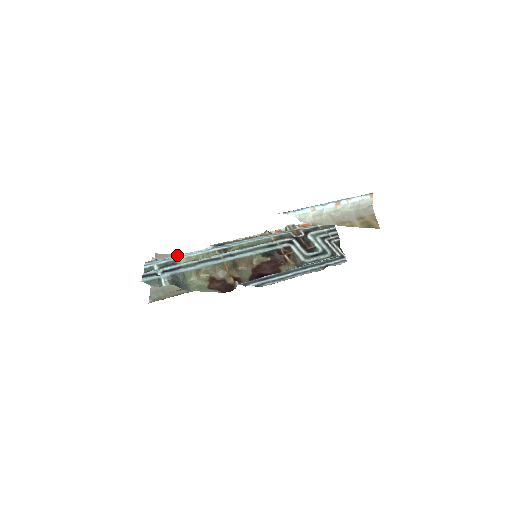
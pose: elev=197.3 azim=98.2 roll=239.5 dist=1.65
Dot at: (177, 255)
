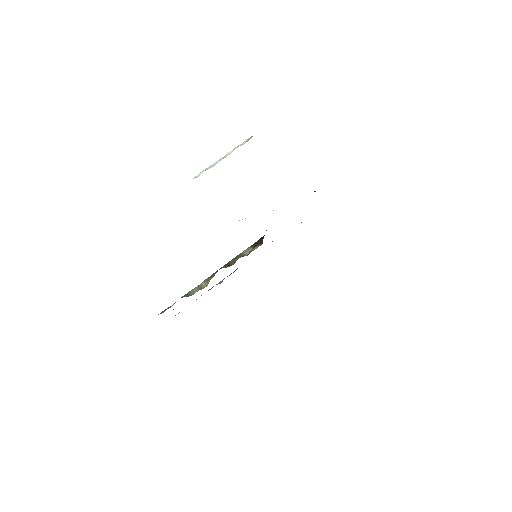
Dot at: occluded
